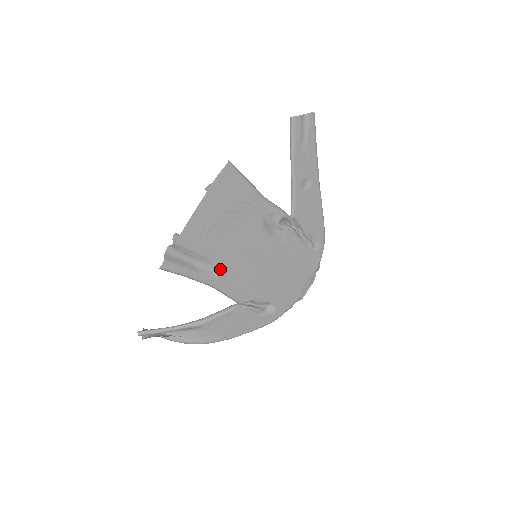
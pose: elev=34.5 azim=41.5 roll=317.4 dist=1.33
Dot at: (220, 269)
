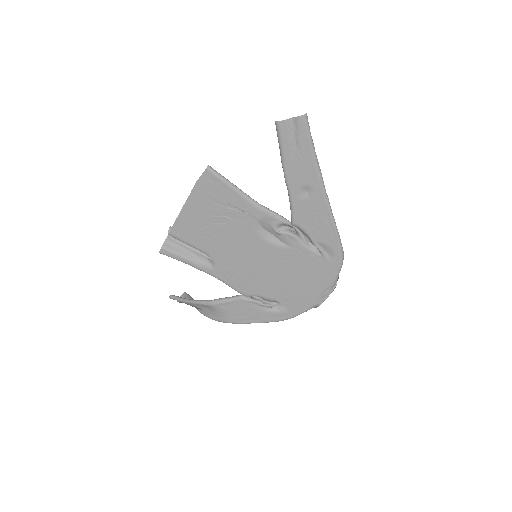
Dot at: (216, 262)
